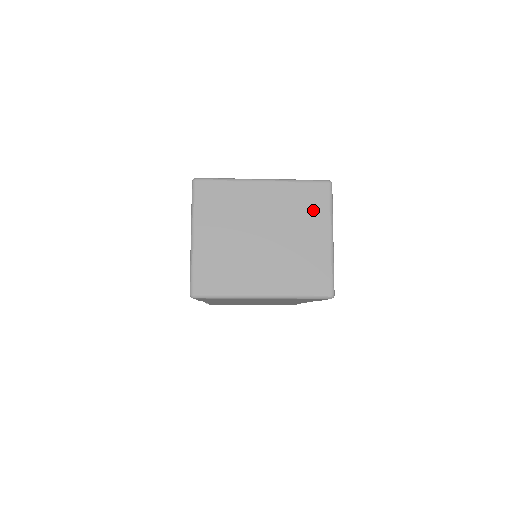
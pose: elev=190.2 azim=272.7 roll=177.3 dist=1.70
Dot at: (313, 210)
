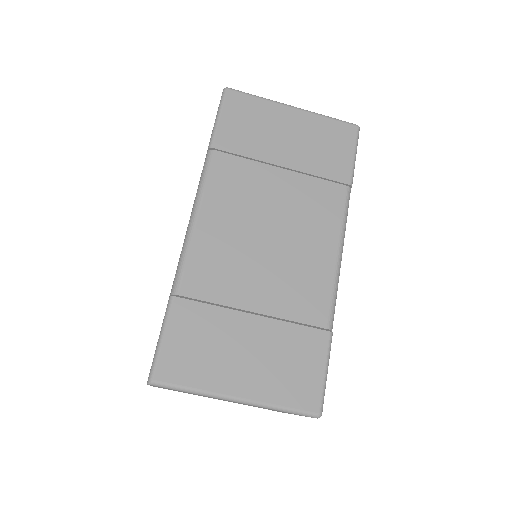
Dot at: occluded
